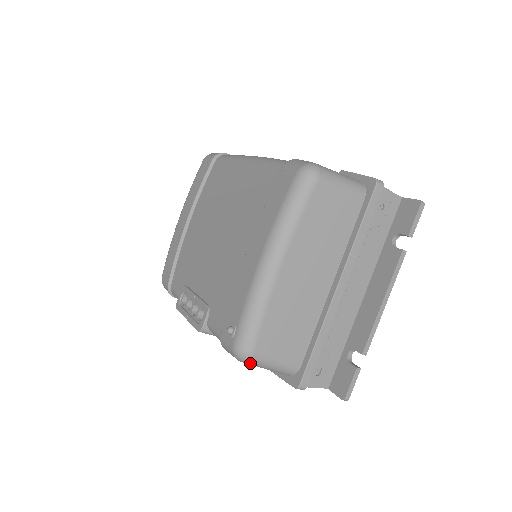
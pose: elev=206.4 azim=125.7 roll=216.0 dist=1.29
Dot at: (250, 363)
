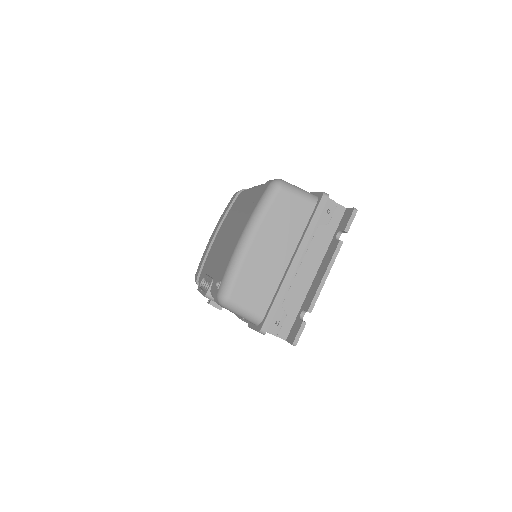
Dot at: (228, 307)
